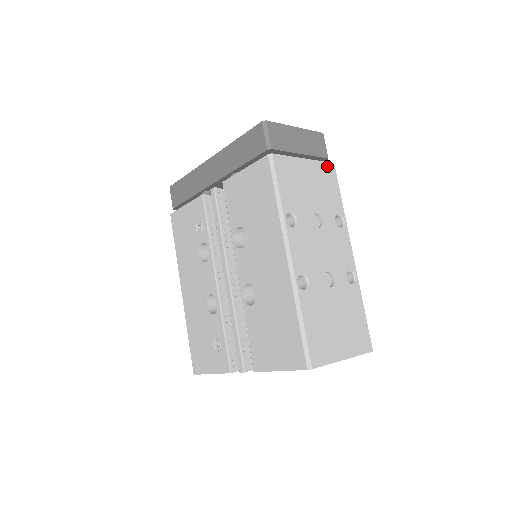
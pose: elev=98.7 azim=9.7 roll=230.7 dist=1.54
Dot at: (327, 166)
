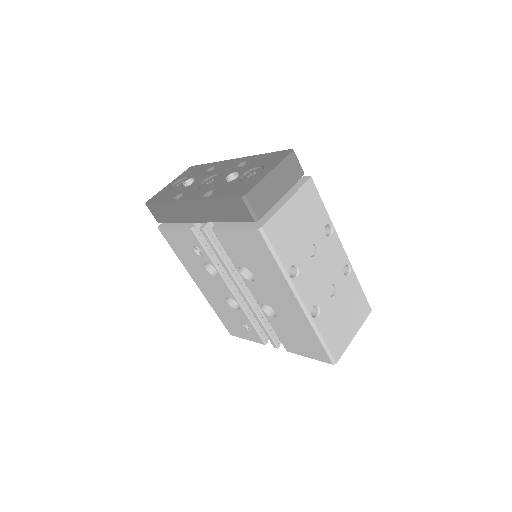
Dot at: (306, 187)
